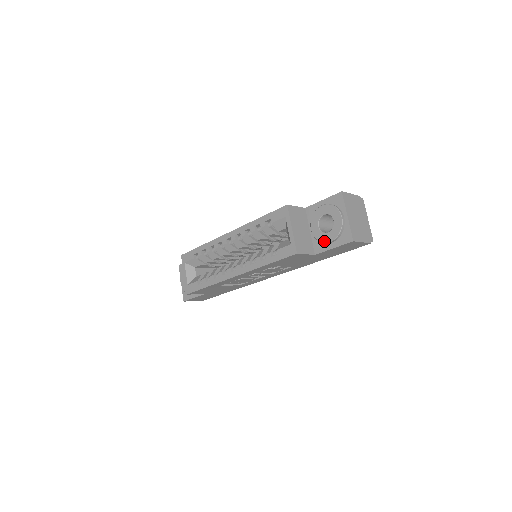
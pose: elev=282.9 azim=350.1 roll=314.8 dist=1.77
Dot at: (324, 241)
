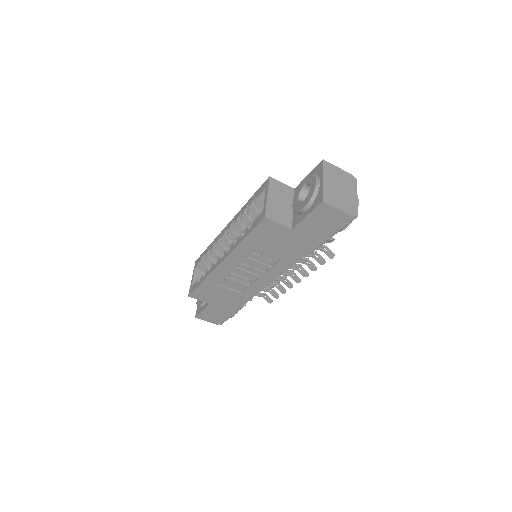
Dot at: (299, 210)
